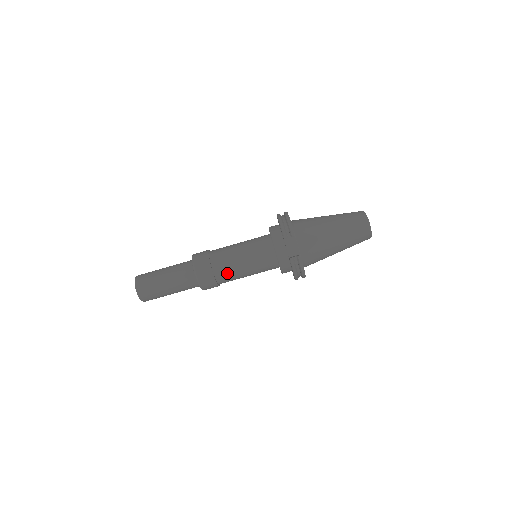
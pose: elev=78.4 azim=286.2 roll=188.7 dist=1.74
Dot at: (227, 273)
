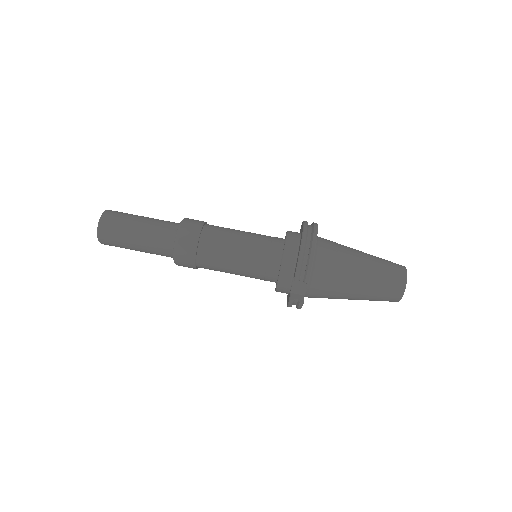
Dot at: (212, 268)
